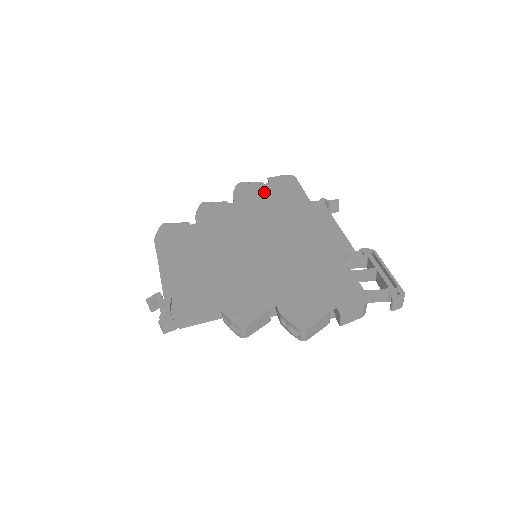
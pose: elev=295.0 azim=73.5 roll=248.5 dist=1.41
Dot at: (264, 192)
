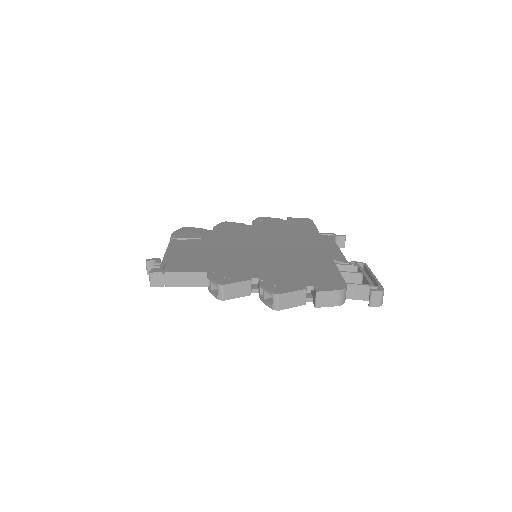
Dot at: (280, 223)
